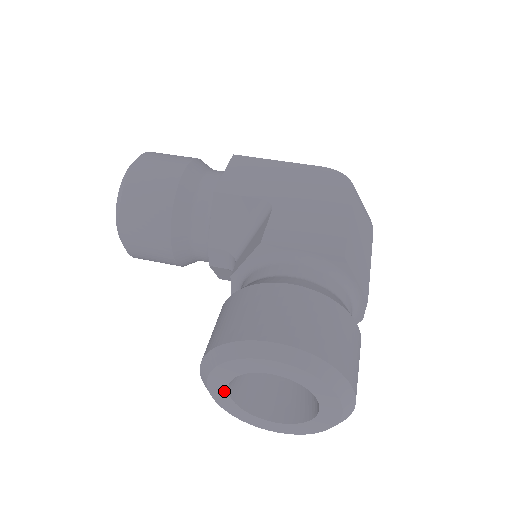
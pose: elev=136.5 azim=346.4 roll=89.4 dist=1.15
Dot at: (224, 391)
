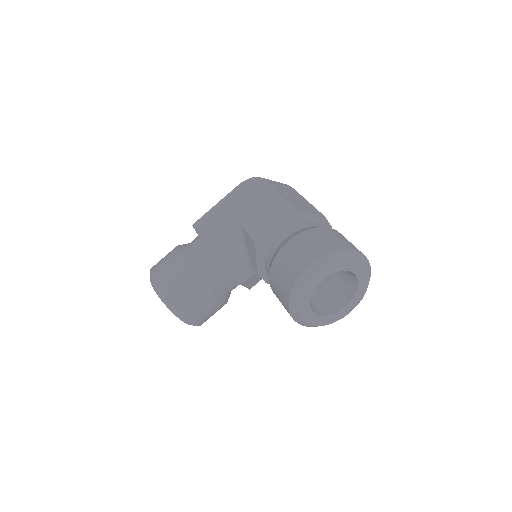
Dot at: (312, 315)
